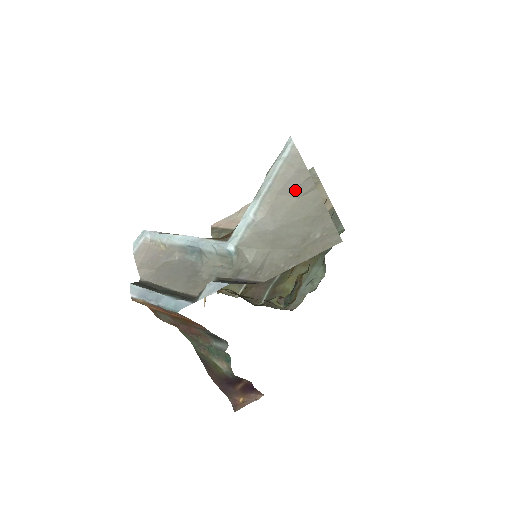
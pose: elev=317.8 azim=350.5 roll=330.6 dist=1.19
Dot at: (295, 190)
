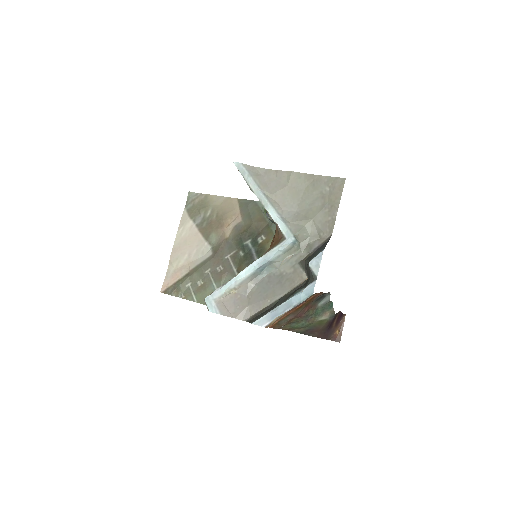
Dot at: (279, 183)
